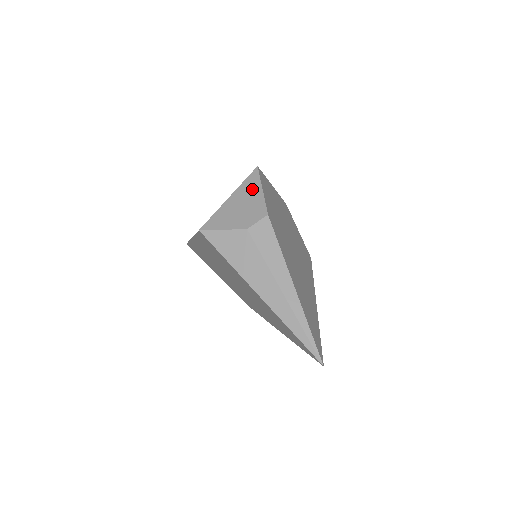
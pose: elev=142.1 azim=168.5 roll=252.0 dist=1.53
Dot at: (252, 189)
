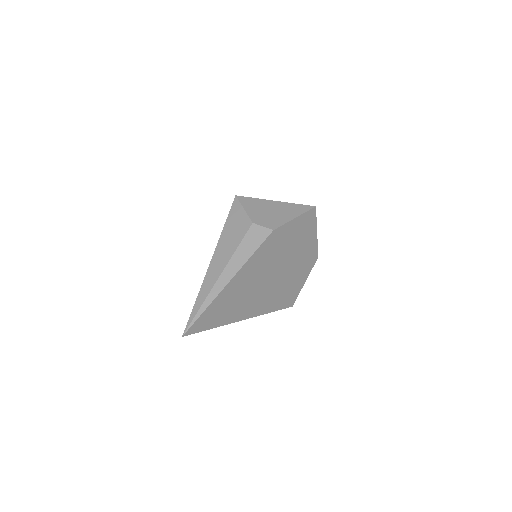
Dot at: (292, 211)
